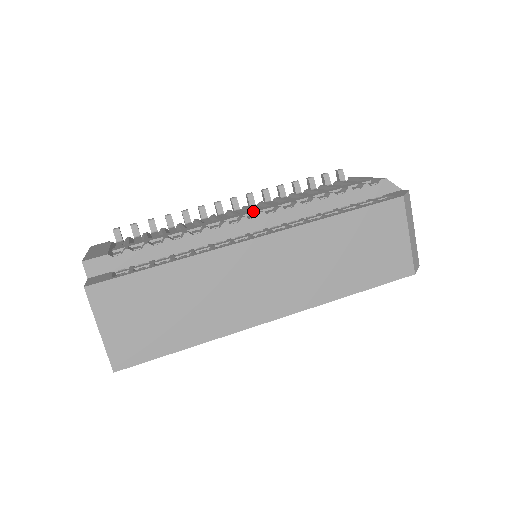
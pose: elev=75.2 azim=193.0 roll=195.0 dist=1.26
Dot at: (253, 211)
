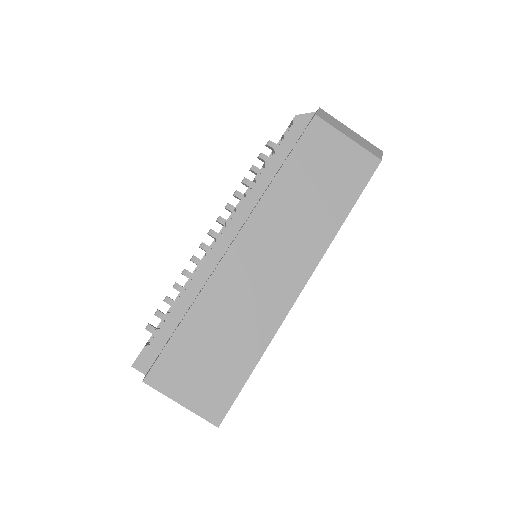
Dot at: (223, 226)
